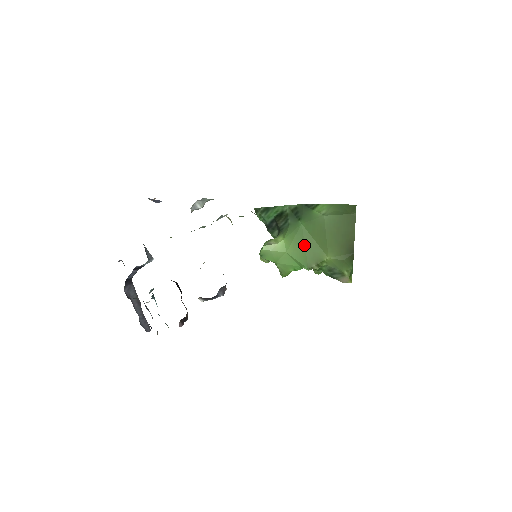
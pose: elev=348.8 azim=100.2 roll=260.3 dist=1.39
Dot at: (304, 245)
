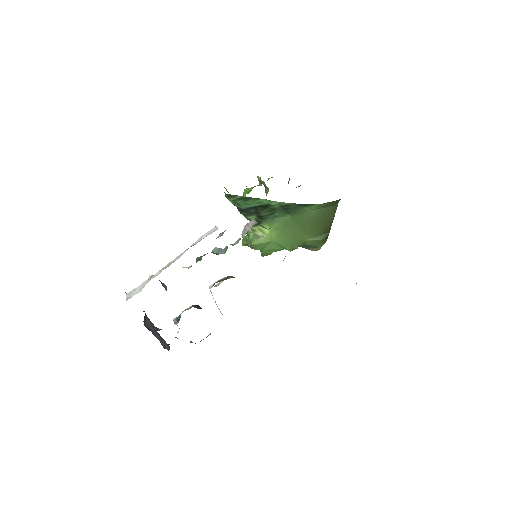
Dot at: (290, 233)
